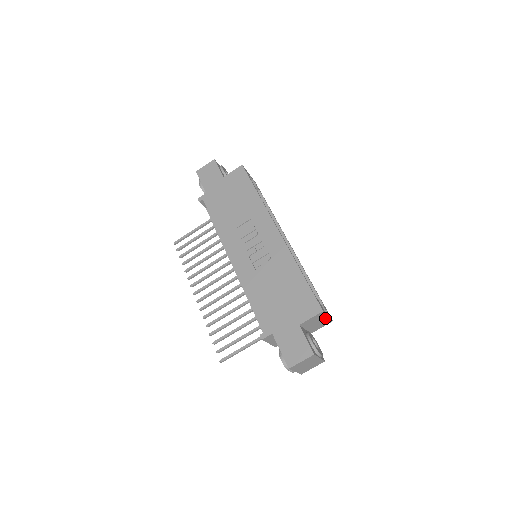
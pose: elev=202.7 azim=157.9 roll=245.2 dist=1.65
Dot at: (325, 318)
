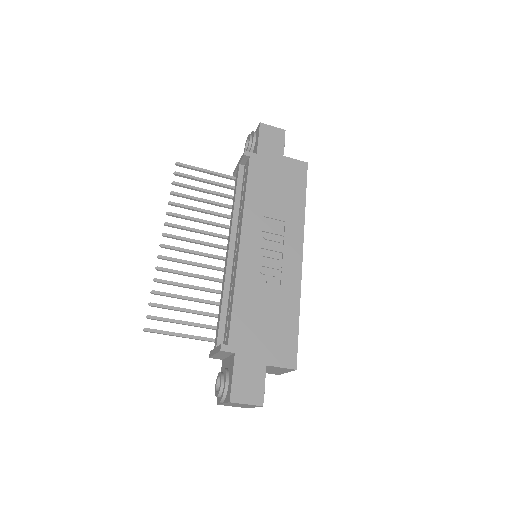
Dot at: (283, 371)
